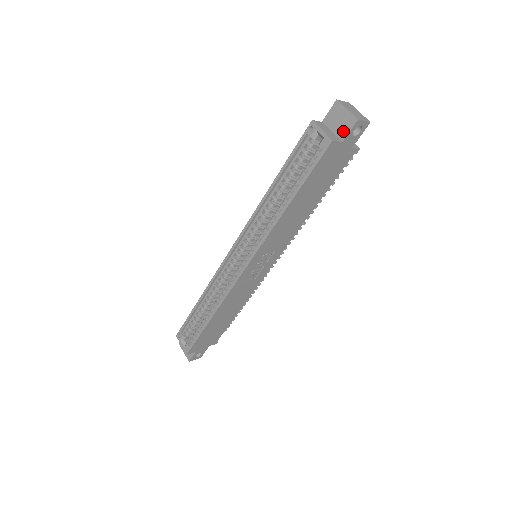
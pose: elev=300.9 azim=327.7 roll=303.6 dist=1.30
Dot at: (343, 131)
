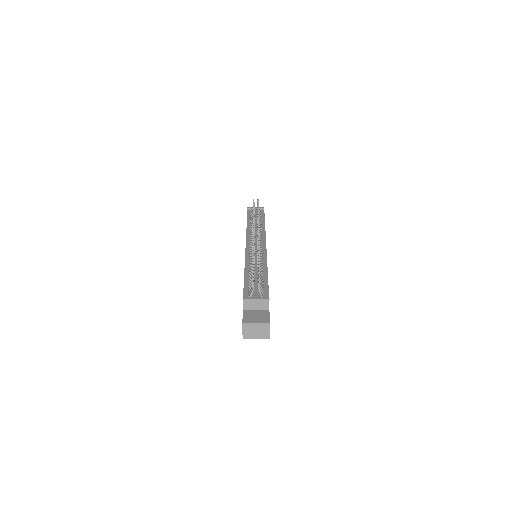
Dot at: occluded
